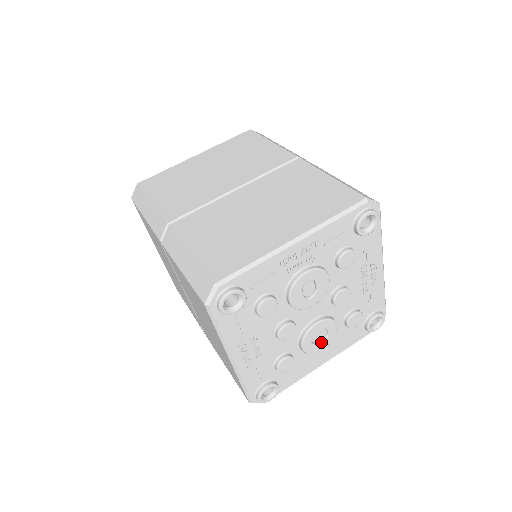
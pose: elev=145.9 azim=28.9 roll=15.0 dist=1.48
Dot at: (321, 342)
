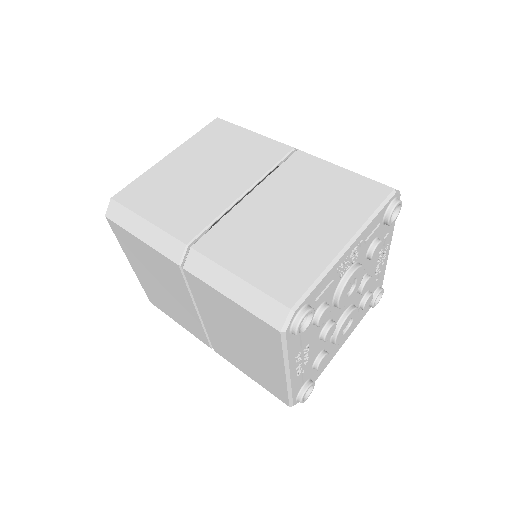
Dot at: (347, 331)
